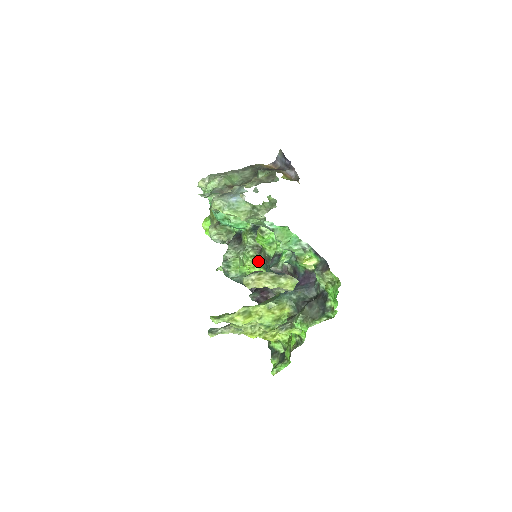
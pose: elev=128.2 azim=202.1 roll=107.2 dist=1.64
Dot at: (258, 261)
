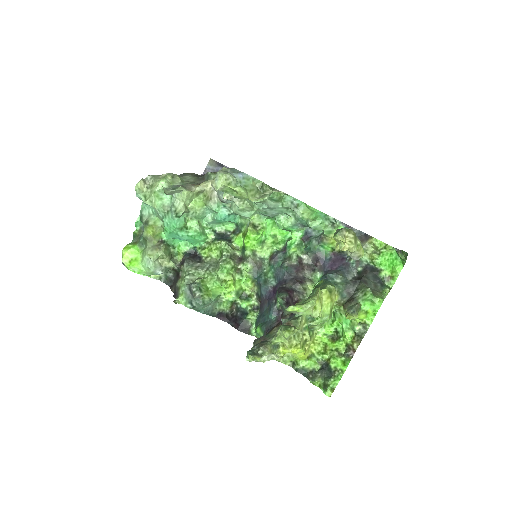
Dot at: (237, 275)
